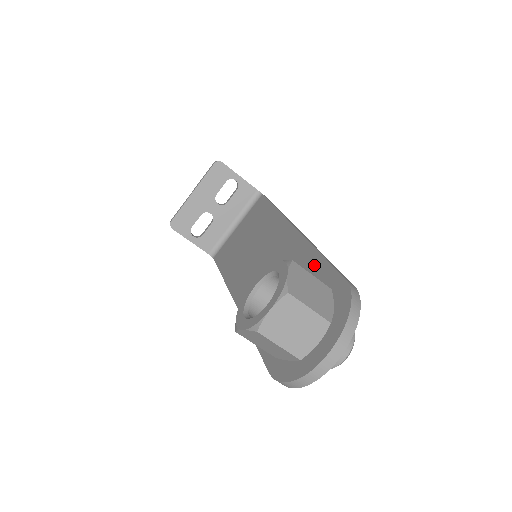
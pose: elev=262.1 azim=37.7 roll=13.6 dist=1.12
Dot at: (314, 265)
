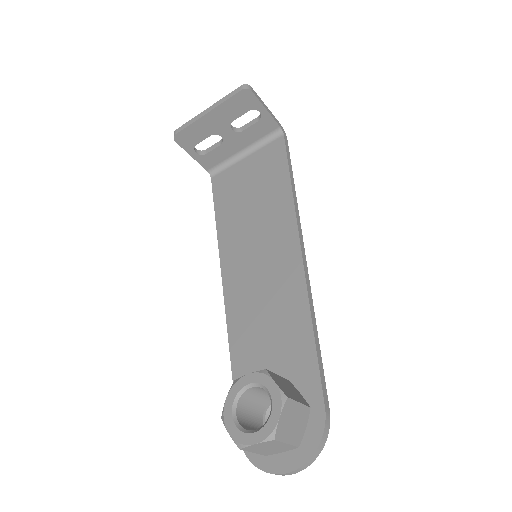
Dot at: (305, 348)
